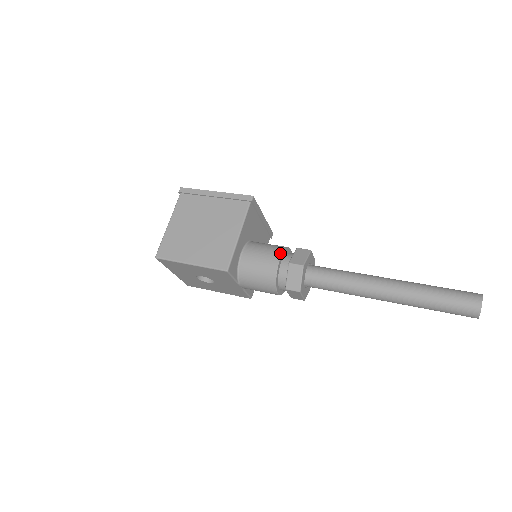
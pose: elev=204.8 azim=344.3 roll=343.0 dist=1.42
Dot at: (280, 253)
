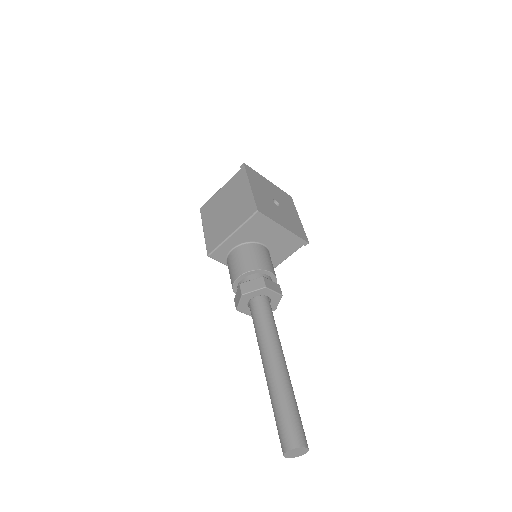
Dot at: (246, 271)
